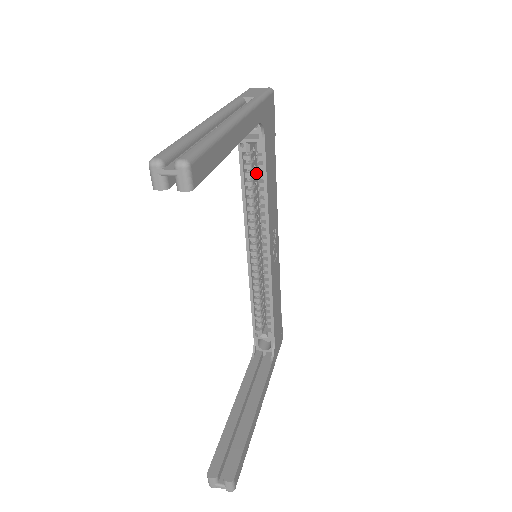
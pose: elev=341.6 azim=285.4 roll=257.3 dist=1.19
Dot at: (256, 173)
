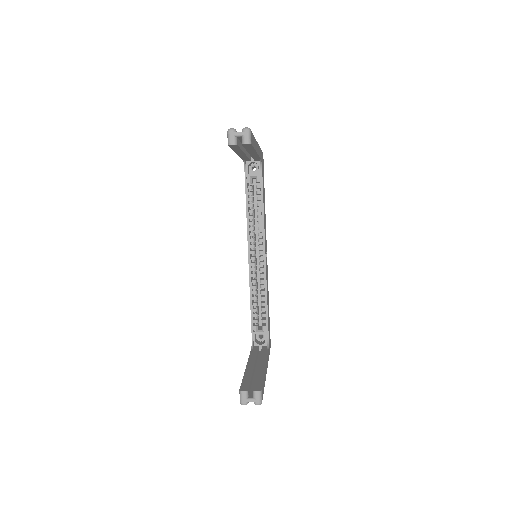
Dot at: (254, 202)
